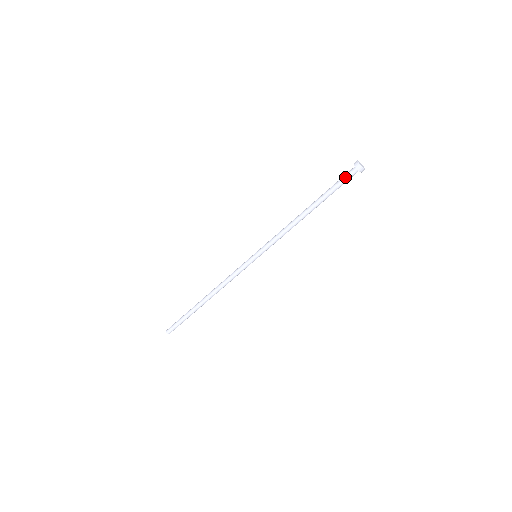
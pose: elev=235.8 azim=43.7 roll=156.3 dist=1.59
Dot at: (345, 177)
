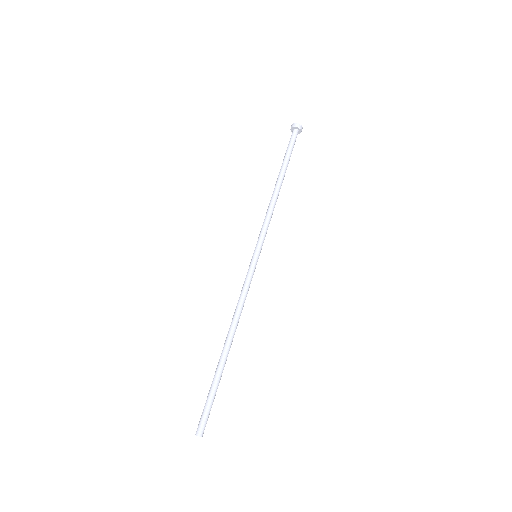
Dot at: (290, 140)
